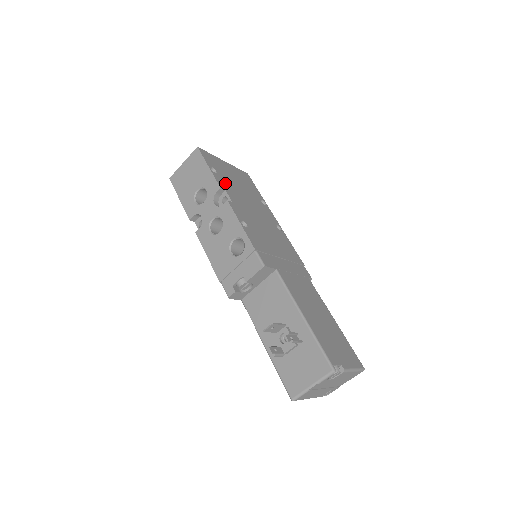
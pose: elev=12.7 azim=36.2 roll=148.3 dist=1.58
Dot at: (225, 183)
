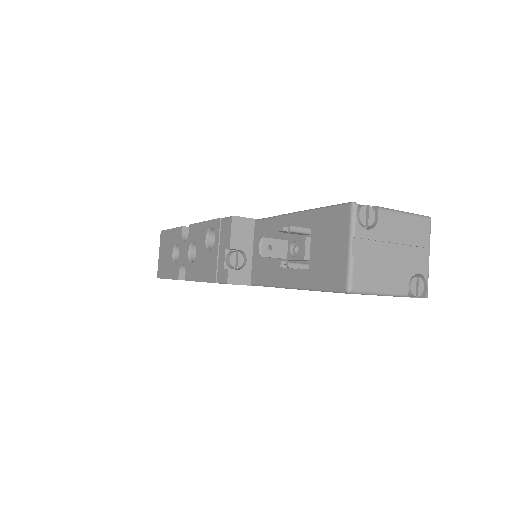
Dot at: occluded
